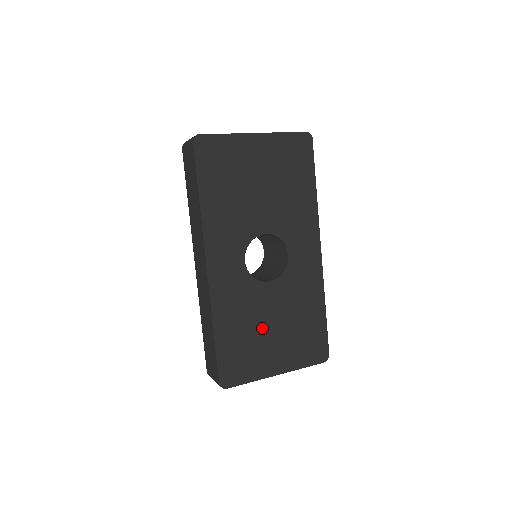
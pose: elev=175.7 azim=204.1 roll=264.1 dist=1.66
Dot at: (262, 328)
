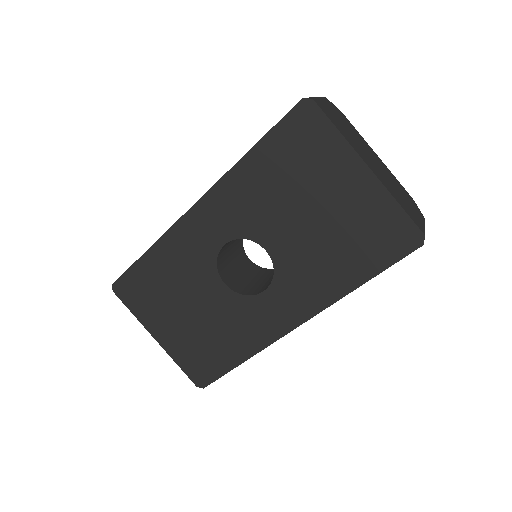
Dot at: (181, 300)
